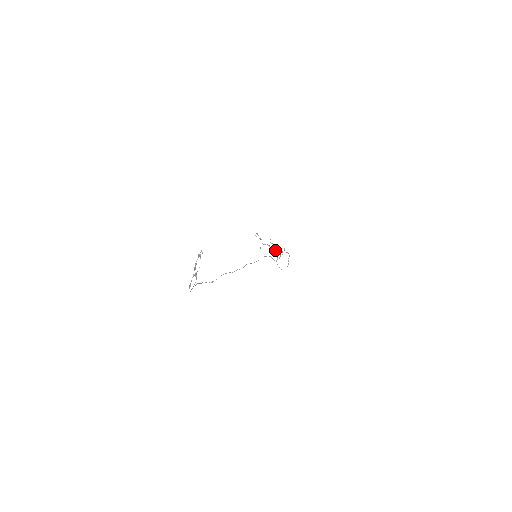
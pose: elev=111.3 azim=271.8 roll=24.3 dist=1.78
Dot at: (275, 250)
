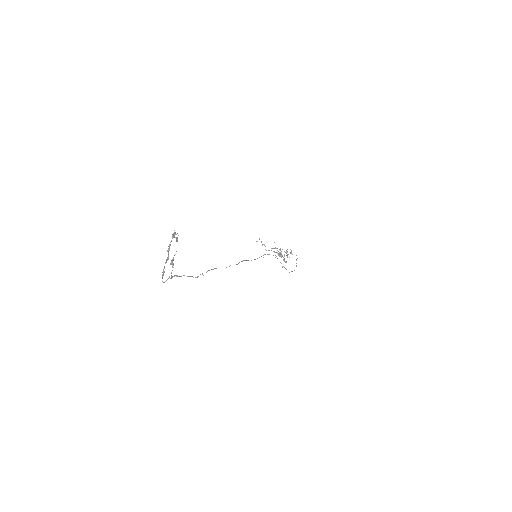
Dot at: (281, 255)
